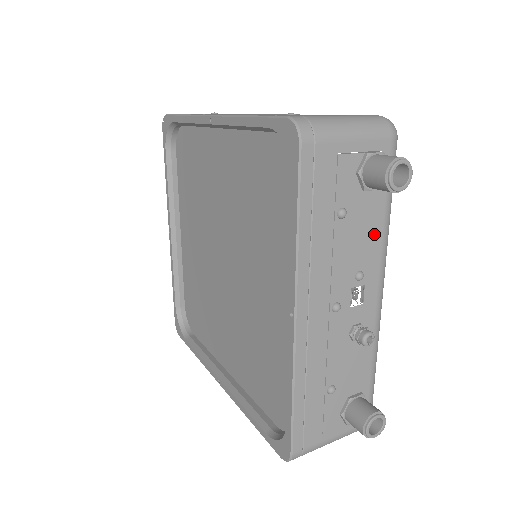
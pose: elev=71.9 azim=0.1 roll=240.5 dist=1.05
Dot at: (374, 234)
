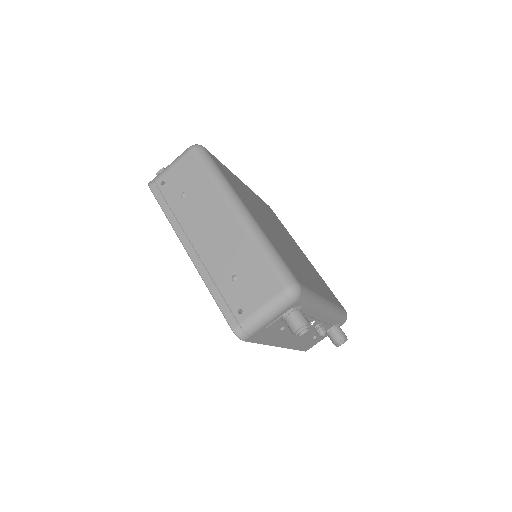
Dot at: (307, 314)
